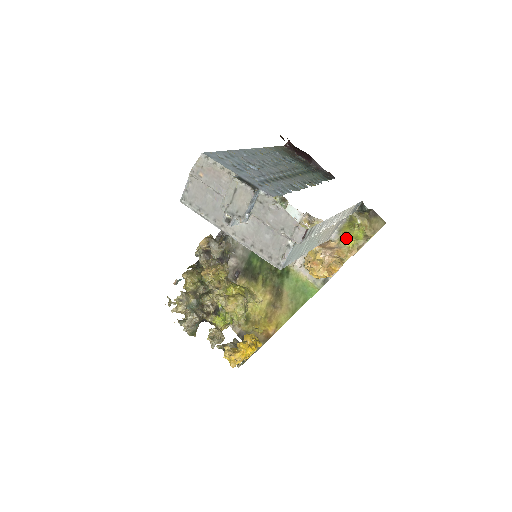
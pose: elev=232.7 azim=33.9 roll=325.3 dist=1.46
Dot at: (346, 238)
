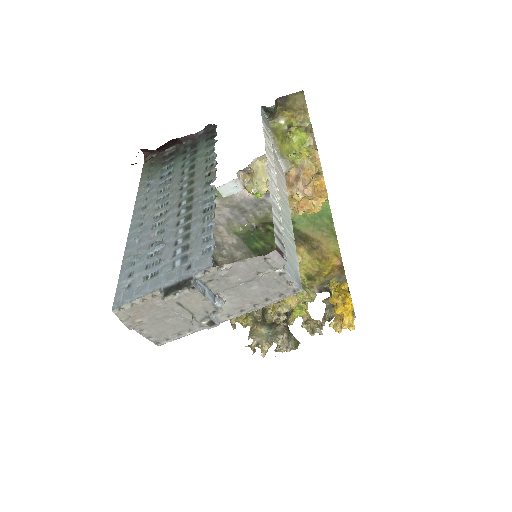
Dot at: (295, 155)
